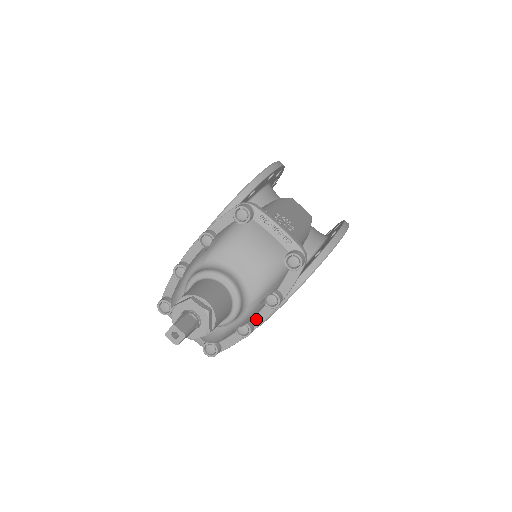
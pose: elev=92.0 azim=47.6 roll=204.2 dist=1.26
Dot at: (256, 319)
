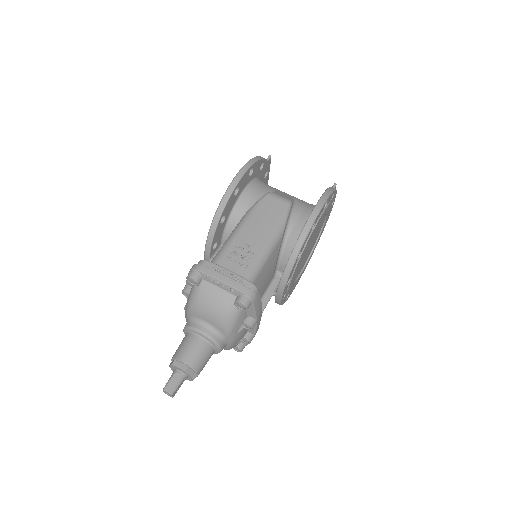
Dot at: (250, 331)
